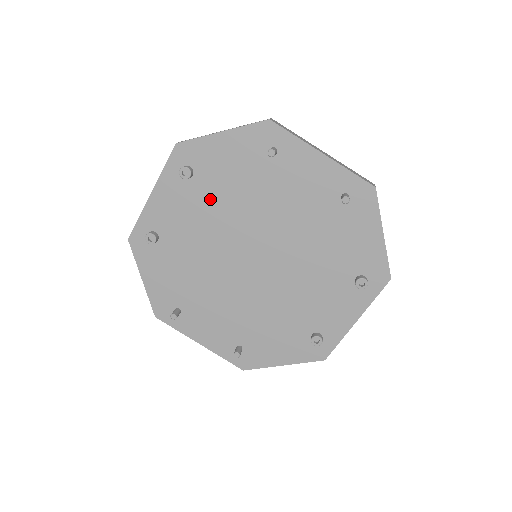
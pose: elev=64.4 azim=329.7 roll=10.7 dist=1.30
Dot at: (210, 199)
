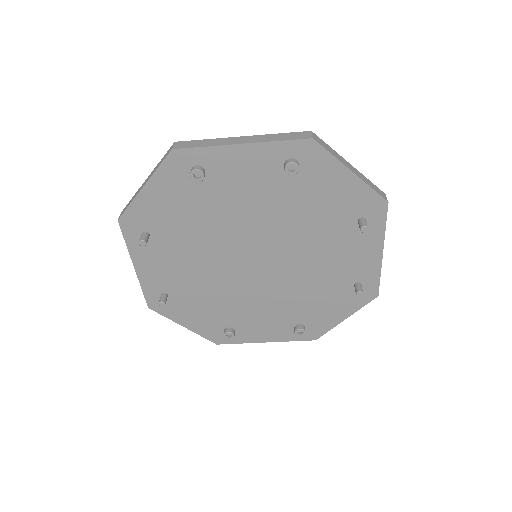
Dot at: (280, 199)
